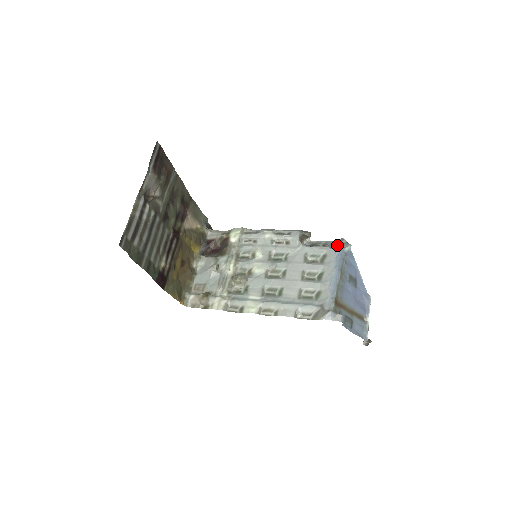
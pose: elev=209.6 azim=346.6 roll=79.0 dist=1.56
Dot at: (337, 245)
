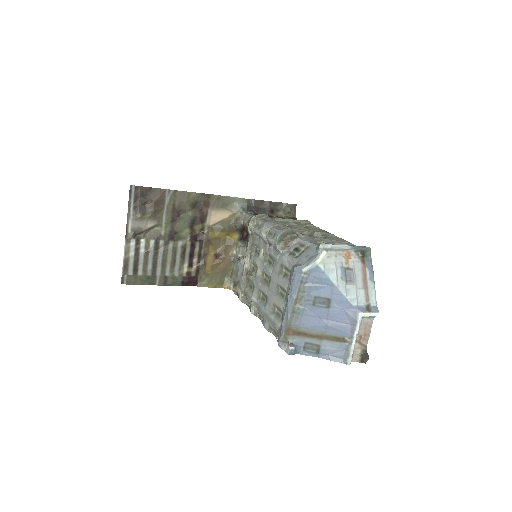
Dot at: (308, 257)
